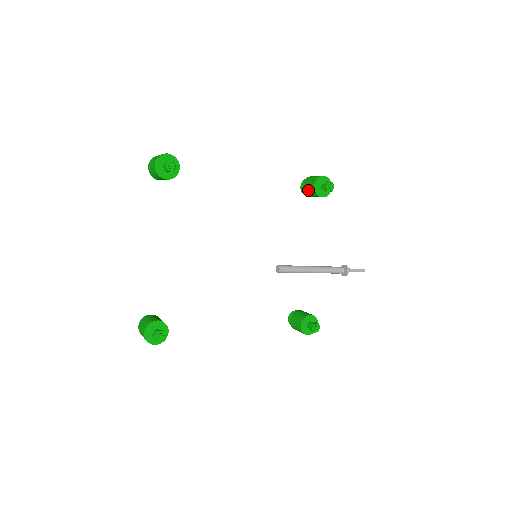
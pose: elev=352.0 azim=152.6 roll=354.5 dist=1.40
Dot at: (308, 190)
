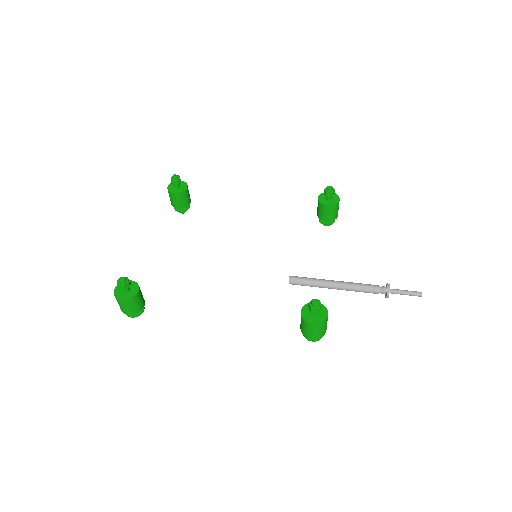
Dot at: (318, 209)
